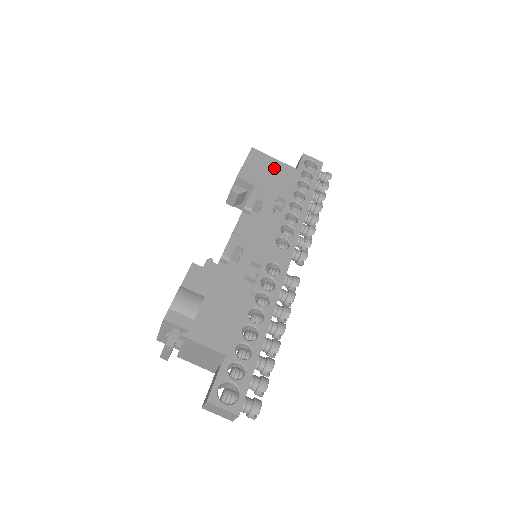
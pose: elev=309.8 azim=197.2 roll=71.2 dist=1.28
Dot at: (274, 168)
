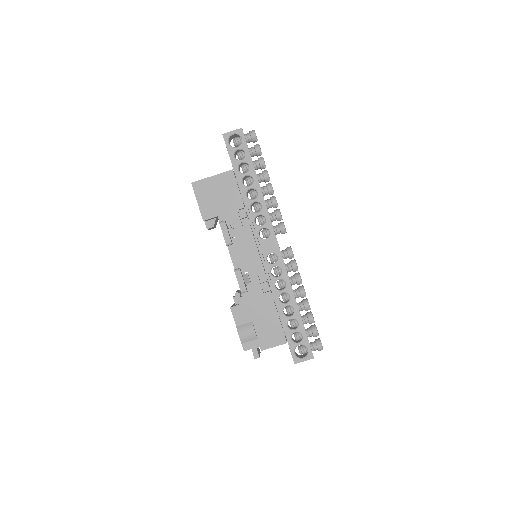
Dot at: (217, 186)
